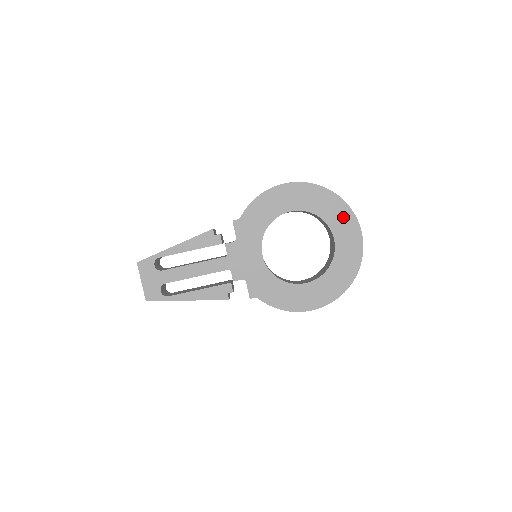
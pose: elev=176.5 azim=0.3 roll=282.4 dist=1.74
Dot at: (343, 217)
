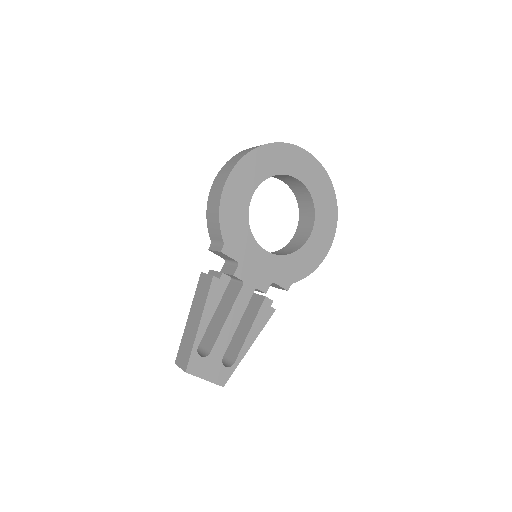
Dot at: (290, 156)
